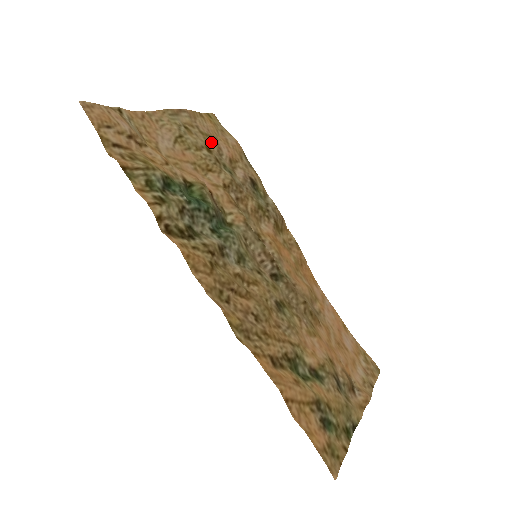
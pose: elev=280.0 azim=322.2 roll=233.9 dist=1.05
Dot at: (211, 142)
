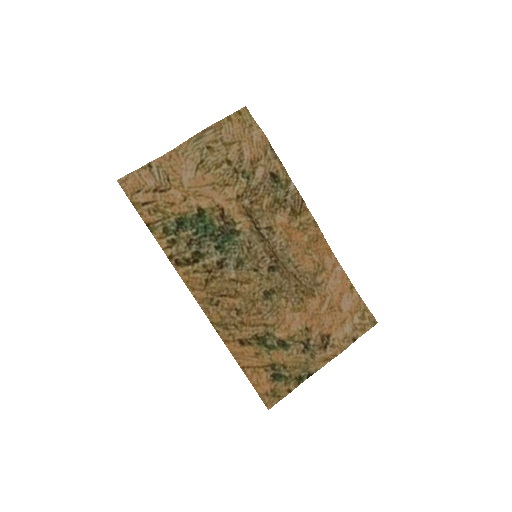
Dot at: (233, 151)
